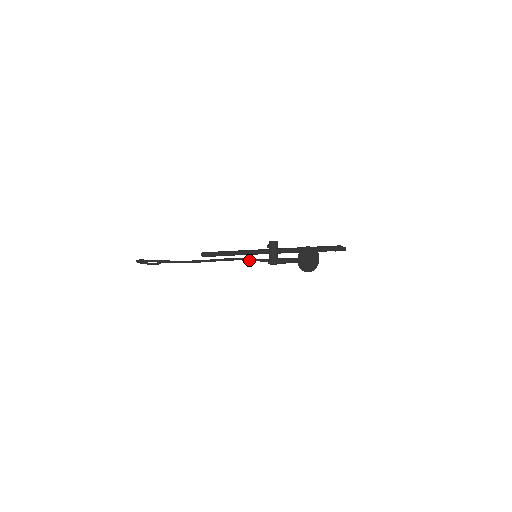
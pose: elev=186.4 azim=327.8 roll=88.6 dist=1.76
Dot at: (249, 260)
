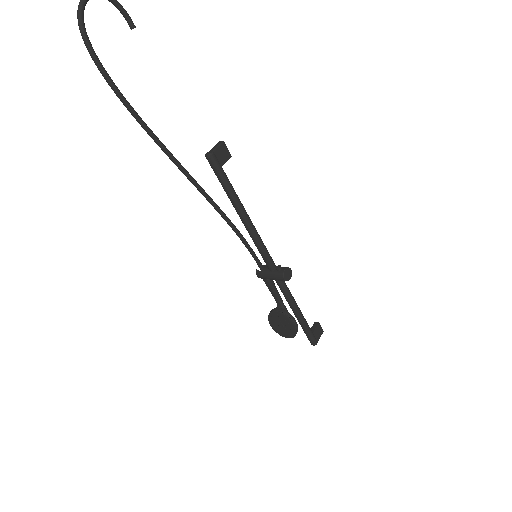
Dot at: (246, 246)
